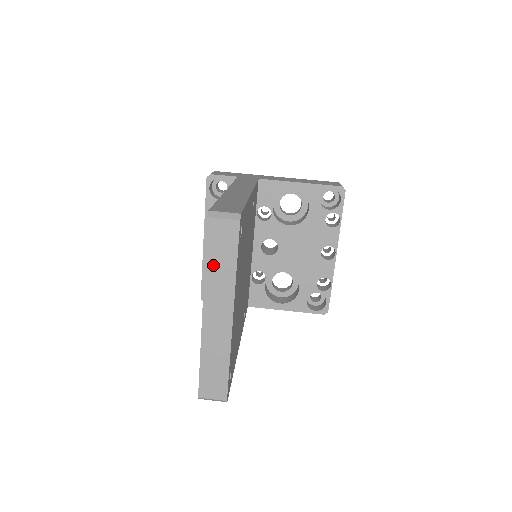
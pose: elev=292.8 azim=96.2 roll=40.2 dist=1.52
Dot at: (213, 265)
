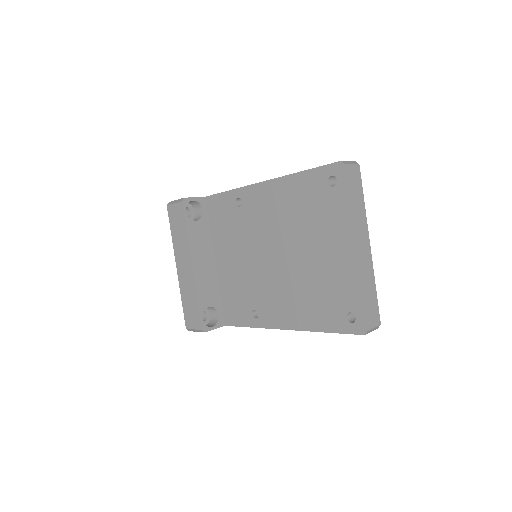
Dot at: (354, 204)
